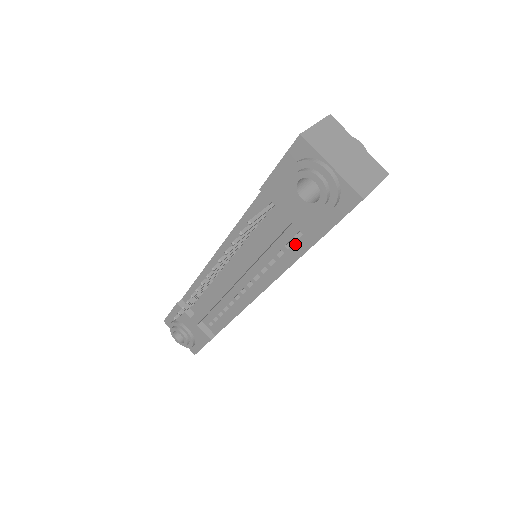
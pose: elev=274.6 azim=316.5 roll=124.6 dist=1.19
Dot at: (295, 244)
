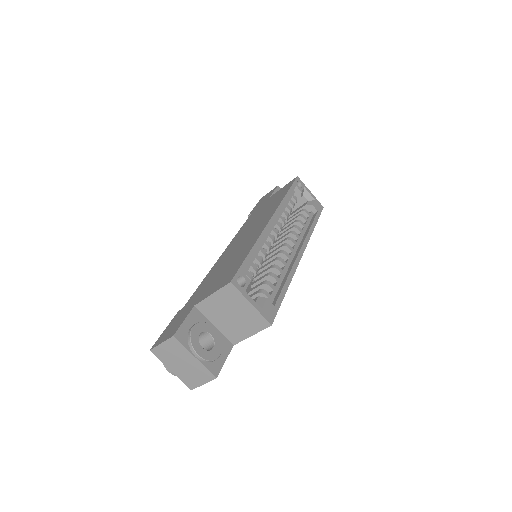
Dot at: occluded
